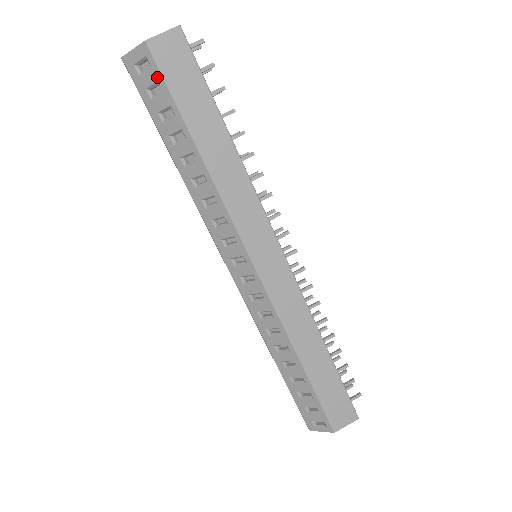
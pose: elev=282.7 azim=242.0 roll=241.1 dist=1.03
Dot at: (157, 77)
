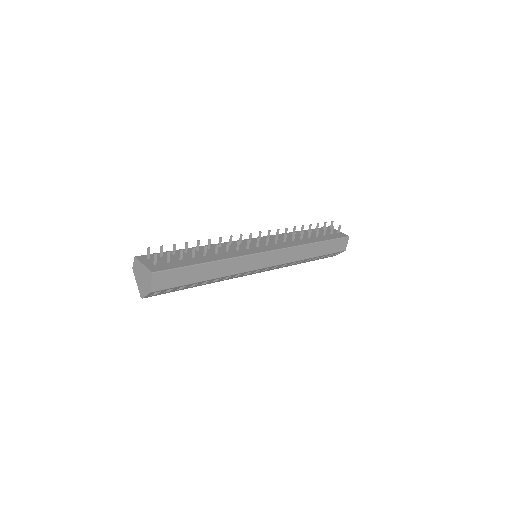
Dot at: occluded
